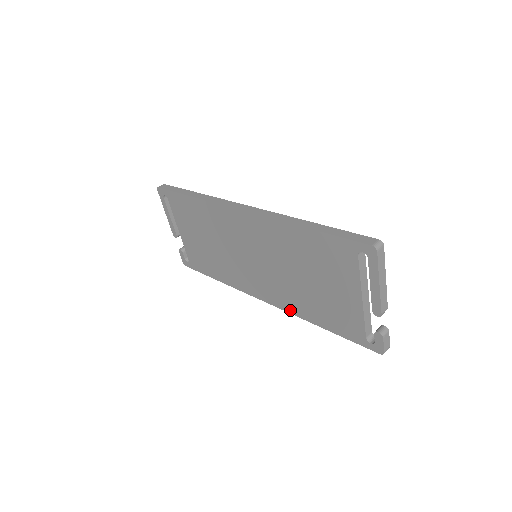
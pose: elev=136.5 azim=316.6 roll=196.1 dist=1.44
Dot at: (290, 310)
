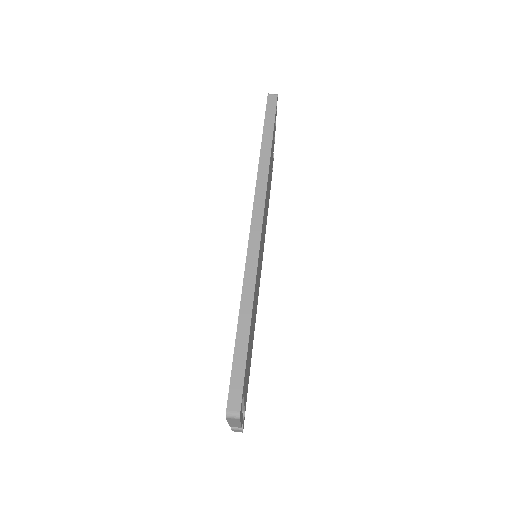
Dot at: occluded
